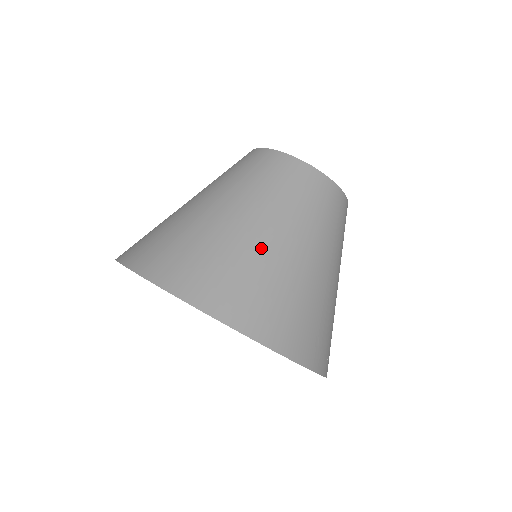
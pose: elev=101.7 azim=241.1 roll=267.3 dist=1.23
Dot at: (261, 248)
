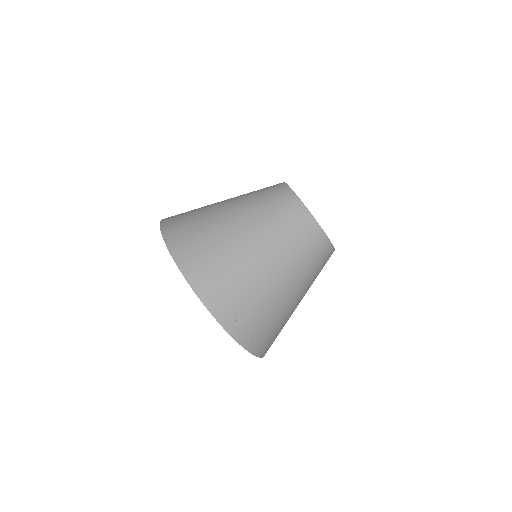
Dot at: (213, 209)
